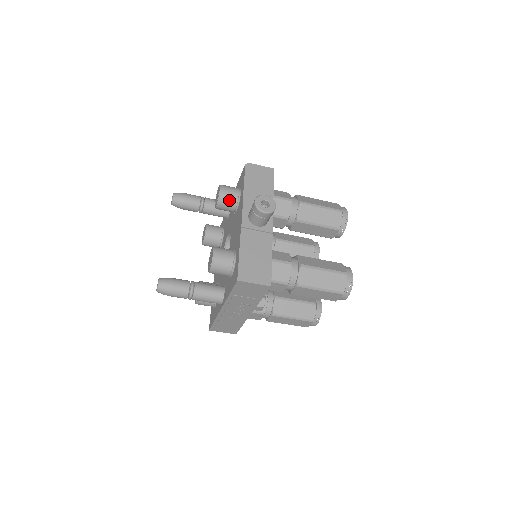
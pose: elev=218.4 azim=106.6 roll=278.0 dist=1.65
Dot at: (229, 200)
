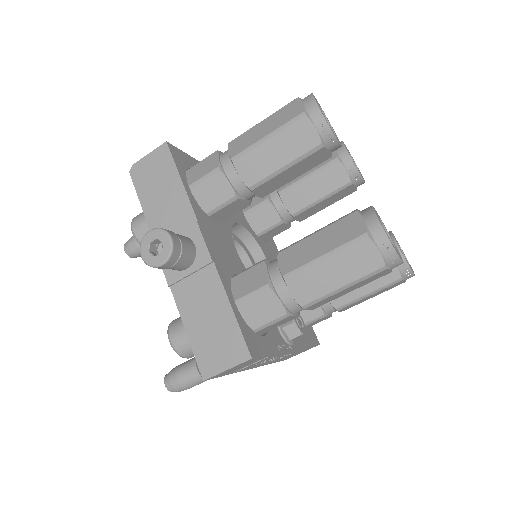
Dot at: occluded
